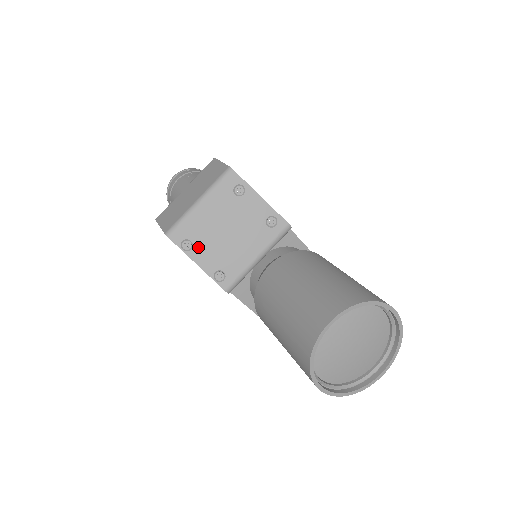
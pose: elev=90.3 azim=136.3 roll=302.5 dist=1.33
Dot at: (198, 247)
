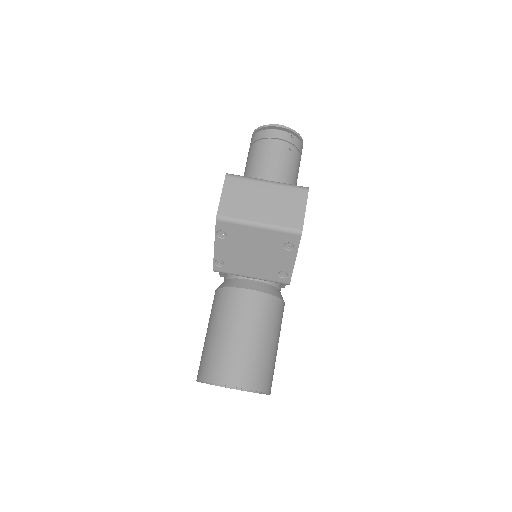
Dot at: (227, 242)
